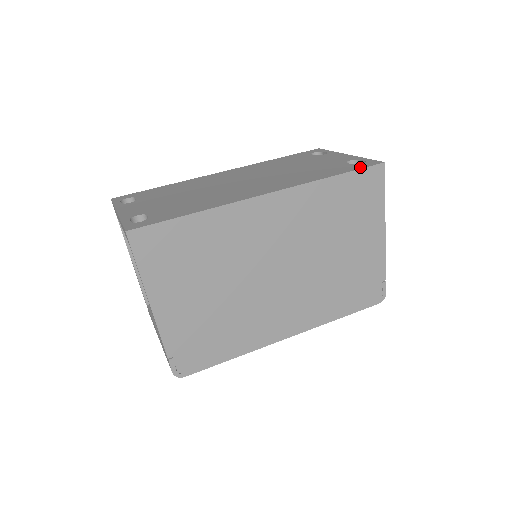
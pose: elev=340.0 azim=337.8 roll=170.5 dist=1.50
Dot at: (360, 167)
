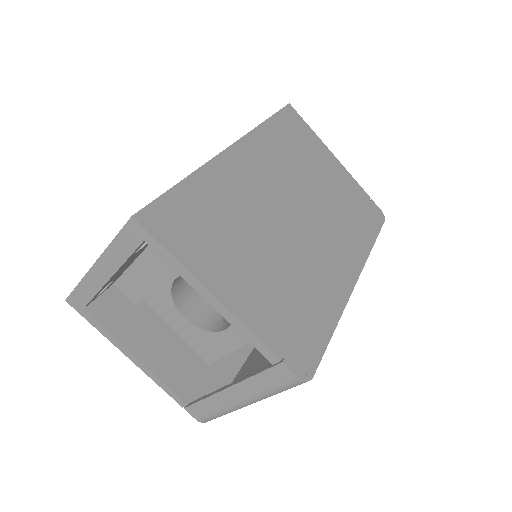
Dot at: occluded
